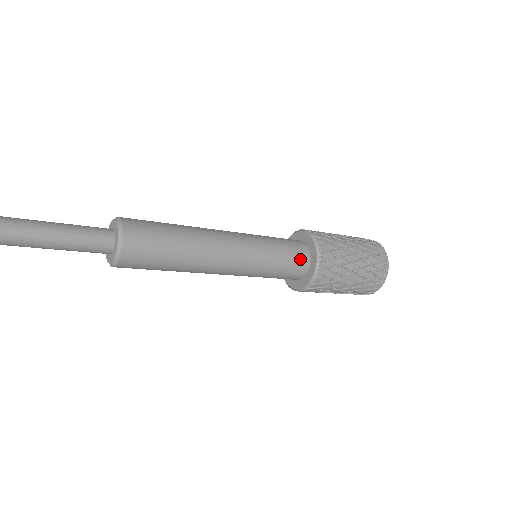
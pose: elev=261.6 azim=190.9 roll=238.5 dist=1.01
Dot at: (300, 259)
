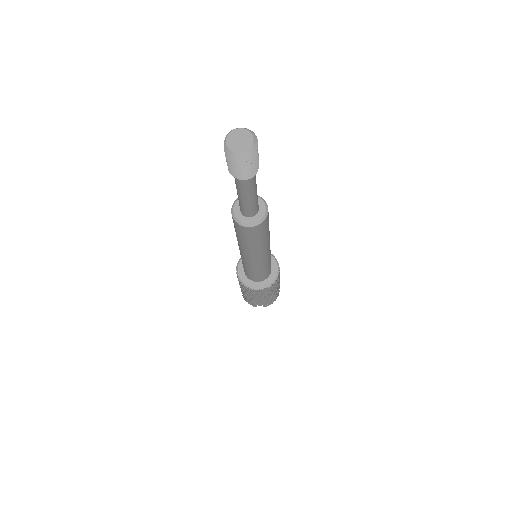
Dot at: occluded
